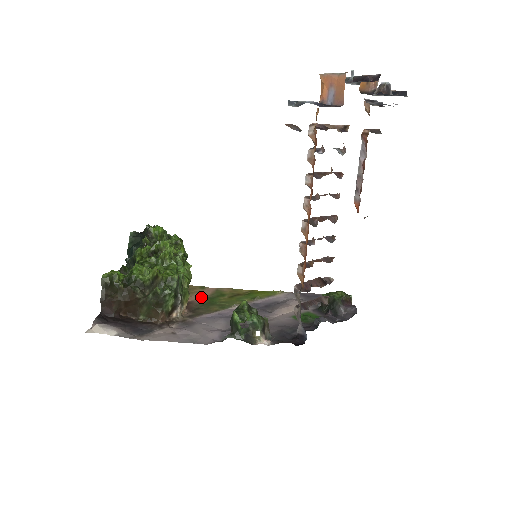
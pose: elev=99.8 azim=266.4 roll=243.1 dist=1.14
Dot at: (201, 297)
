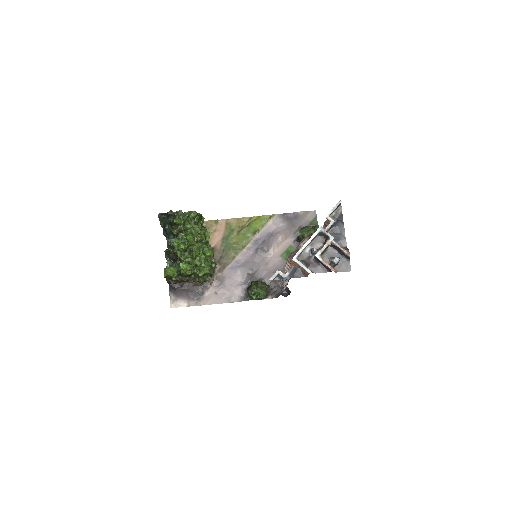
Dot at: (219, 238)
